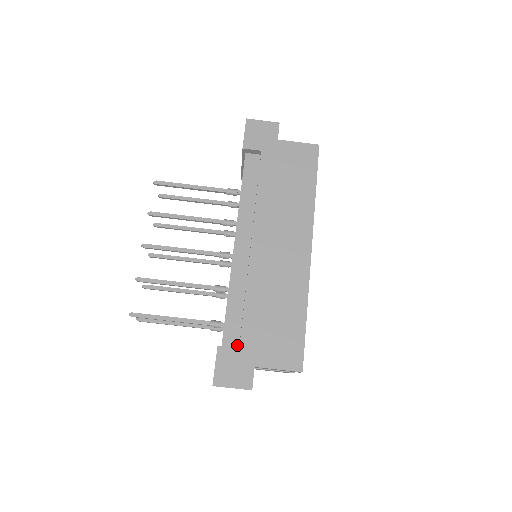
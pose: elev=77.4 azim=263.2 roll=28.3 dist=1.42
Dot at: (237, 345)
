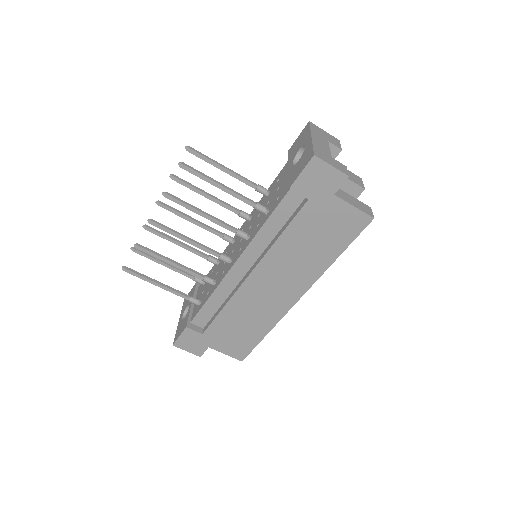
Dot at: (203, 326)
